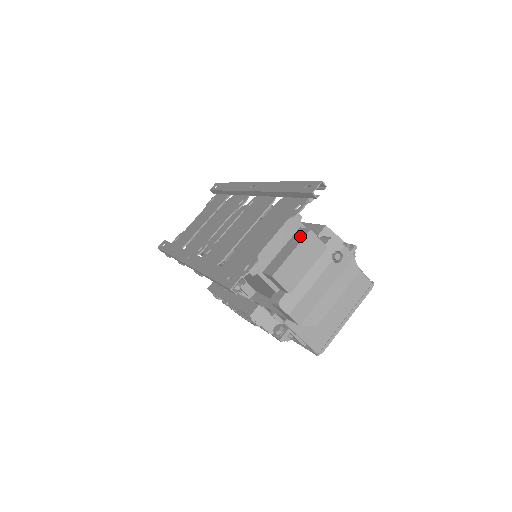
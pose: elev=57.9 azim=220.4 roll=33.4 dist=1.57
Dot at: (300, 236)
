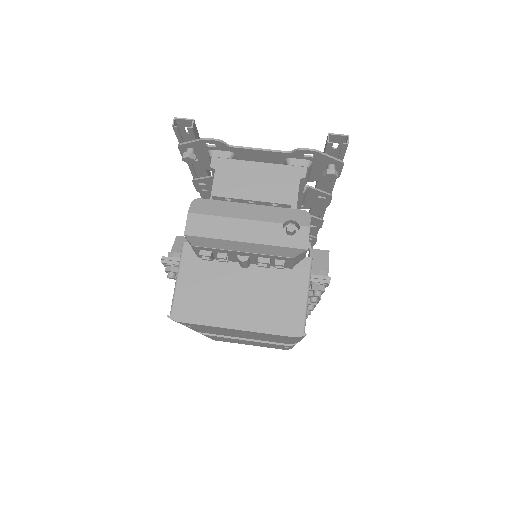
Dot at: occluded
